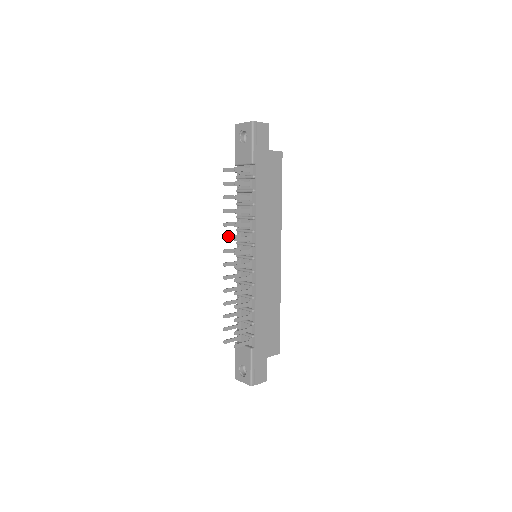
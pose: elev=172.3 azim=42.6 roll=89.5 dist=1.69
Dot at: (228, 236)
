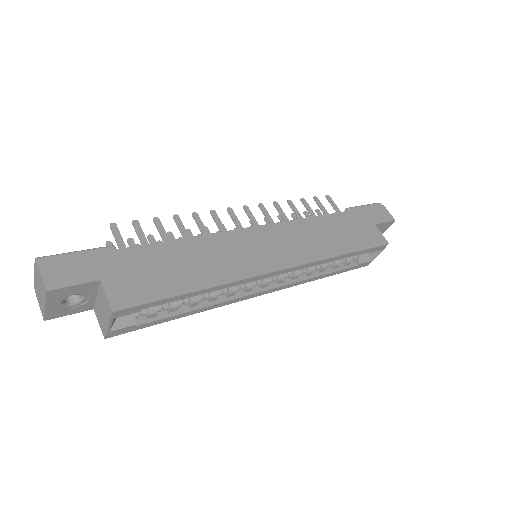
Dot at: occluded
